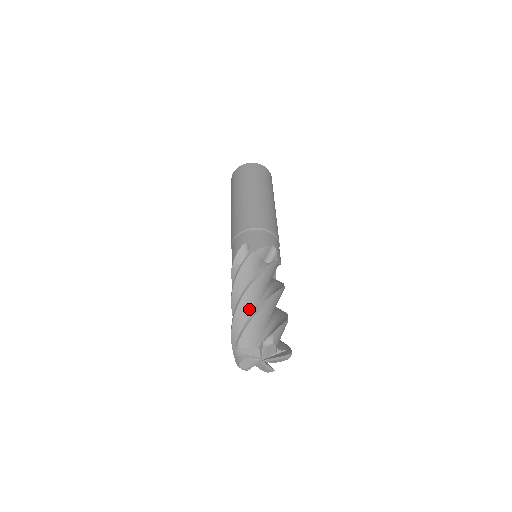
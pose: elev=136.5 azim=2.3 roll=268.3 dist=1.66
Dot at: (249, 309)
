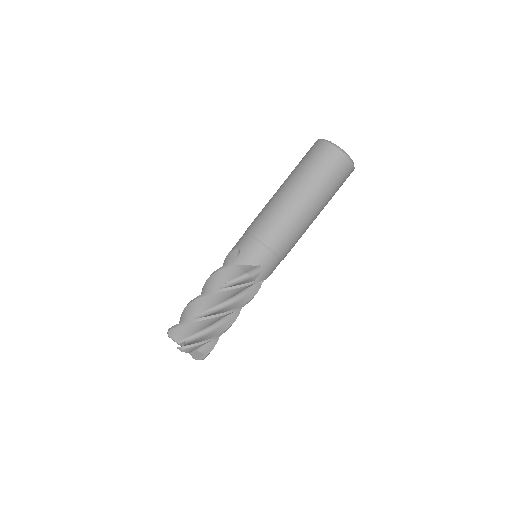
Dot at: (196, 310)
